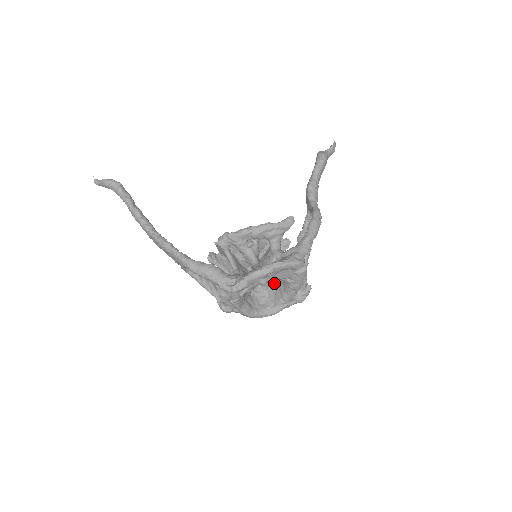
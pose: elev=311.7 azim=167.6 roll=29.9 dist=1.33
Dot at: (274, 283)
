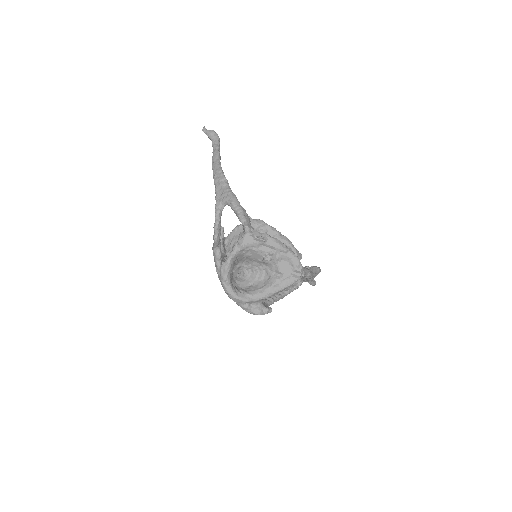
Dot at: (256, 278)
